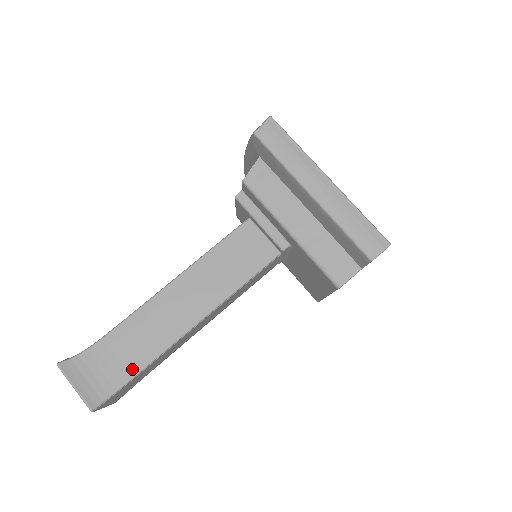
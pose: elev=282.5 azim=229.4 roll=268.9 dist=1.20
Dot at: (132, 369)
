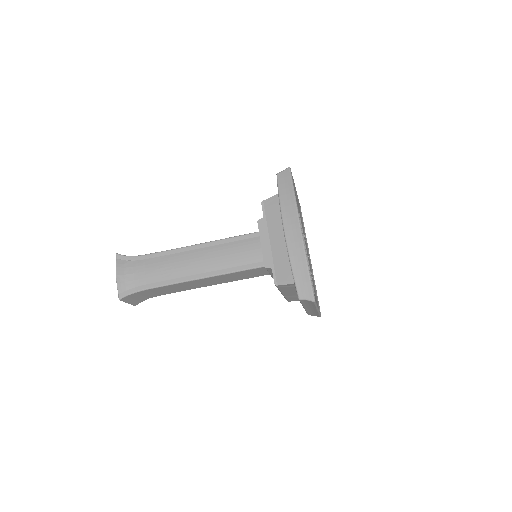
Dot at: occluded
